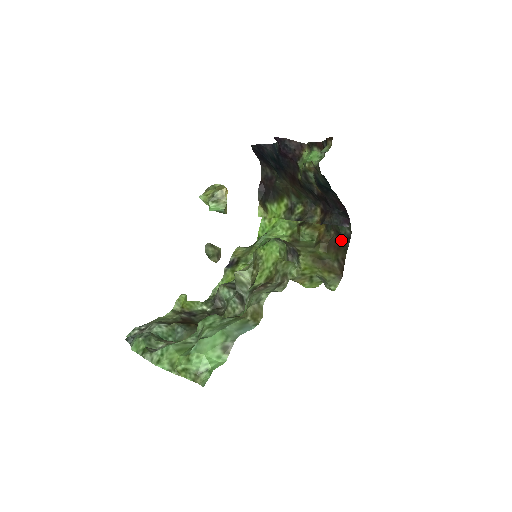
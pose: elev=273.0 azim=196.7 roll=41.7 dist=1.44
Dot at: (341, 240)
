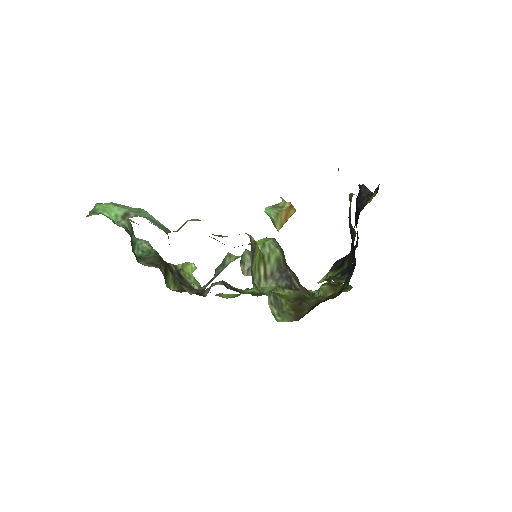
Dot at: occluded
